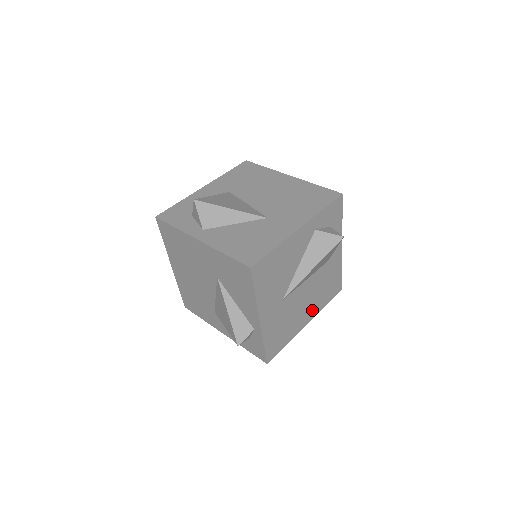
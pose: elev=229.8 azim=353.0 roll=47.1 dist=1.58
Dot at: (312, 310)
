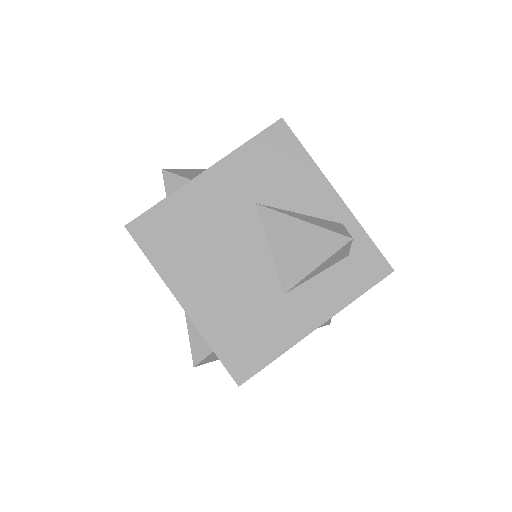
Dot at: occluded
